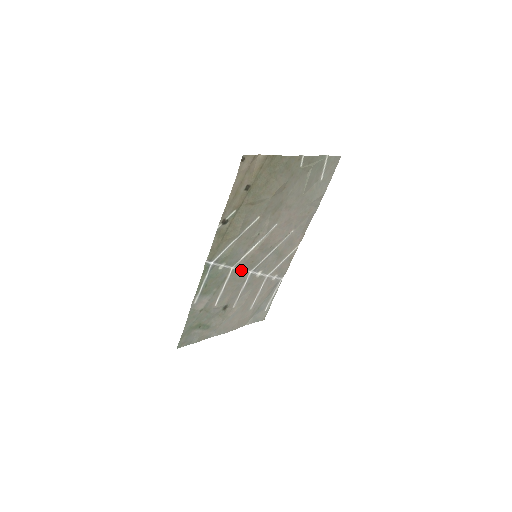
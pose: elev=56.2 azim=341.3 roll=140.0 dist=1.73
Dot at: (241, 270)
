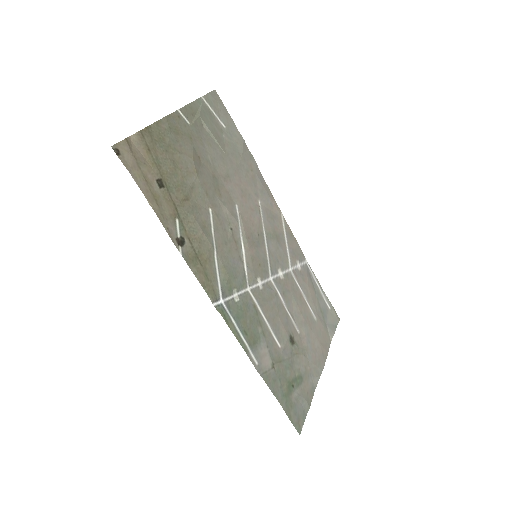
Dot at: (260, 284)
